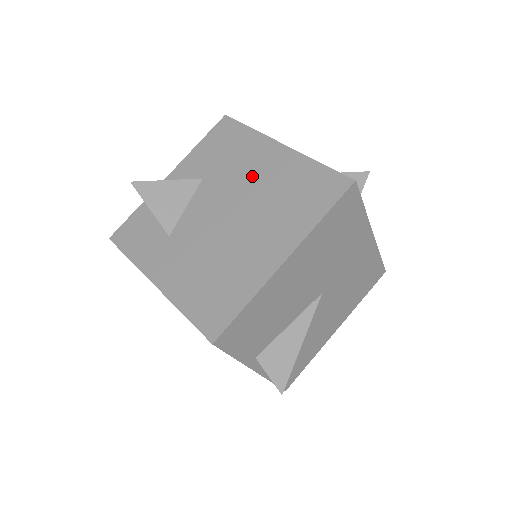
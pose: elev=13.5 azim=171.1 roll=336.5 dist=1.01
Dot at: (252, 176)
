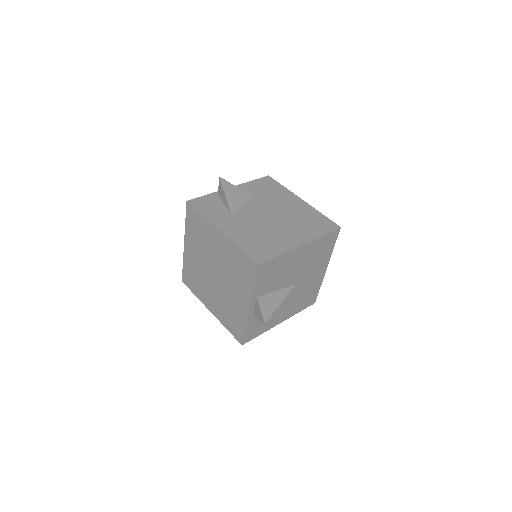
Dot at: (285, 206)
